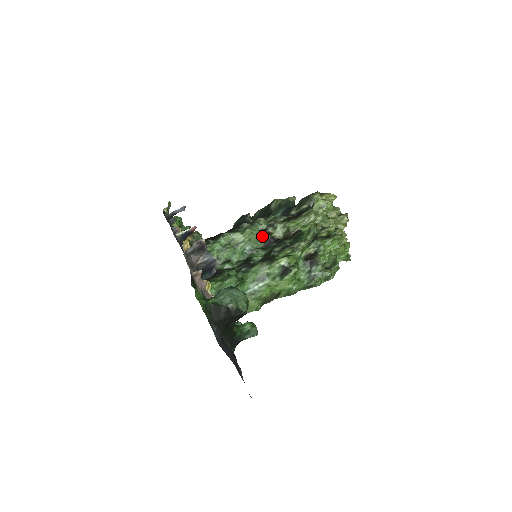
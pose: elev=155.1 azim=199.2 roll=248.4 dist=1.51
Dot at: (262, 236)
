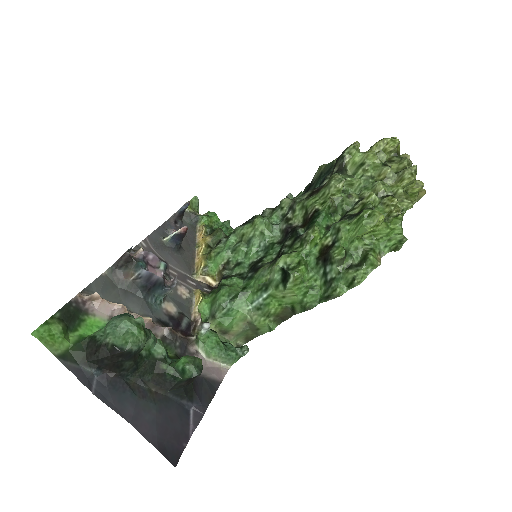
Dot at: (280, 225)
